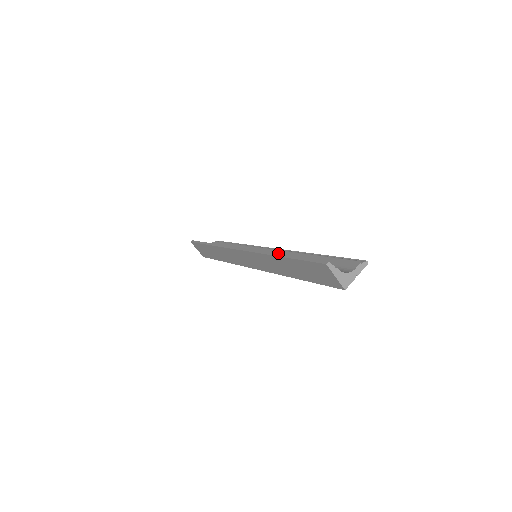
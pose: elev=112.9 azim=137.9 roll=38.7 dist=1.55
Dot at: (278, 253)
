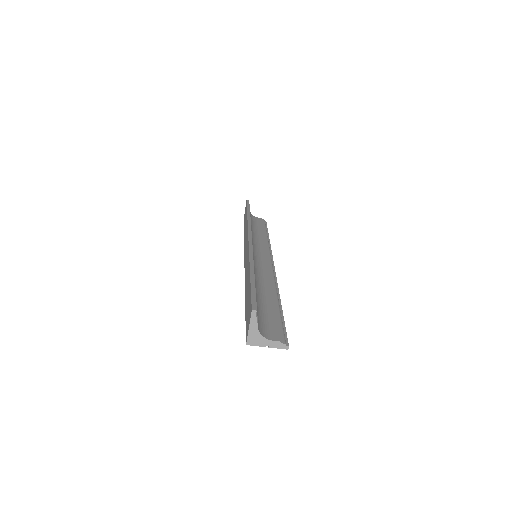
Dot at: occluded
